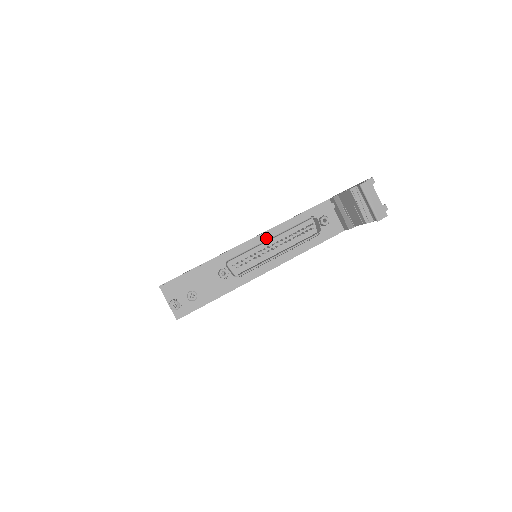
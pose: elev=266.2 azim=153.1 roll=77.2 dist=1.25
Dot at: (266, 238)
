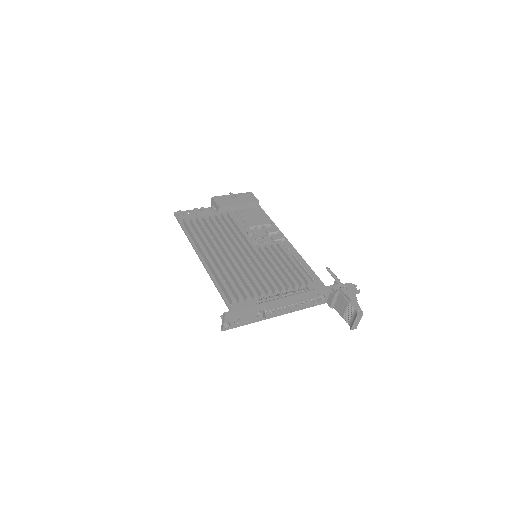
Dot at: (291, 301)
